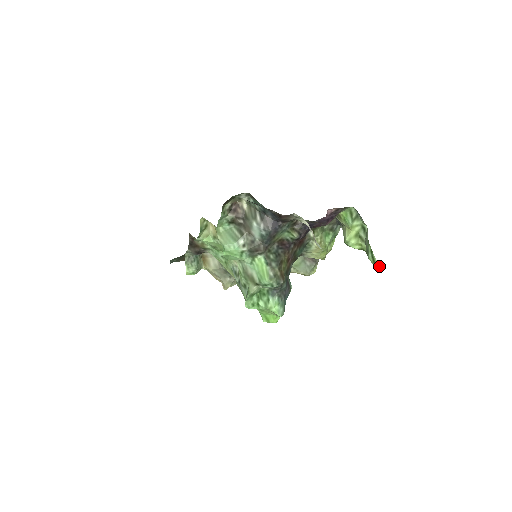
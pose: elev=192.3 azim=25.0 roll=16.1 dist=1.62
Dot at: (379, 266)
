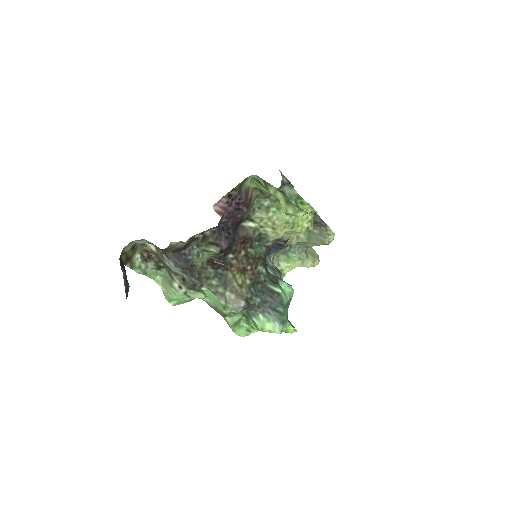
Dot at: occluded
